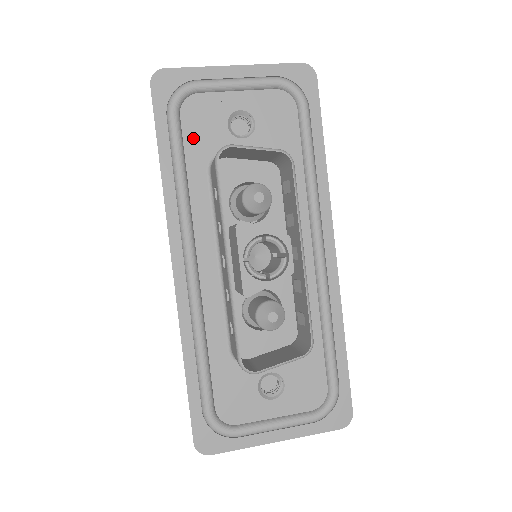
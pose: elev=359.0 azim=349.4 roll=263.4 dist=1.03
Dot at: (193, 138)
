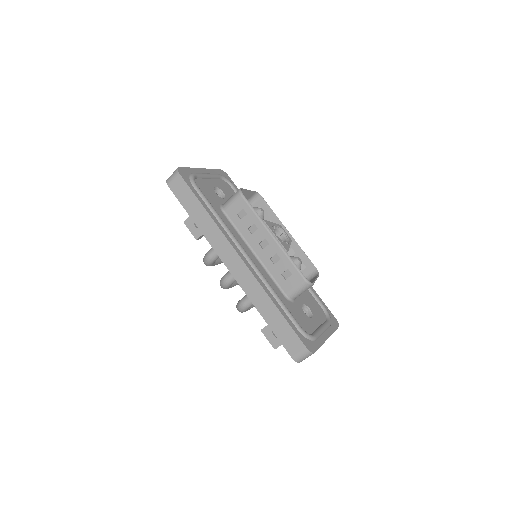
Dot at: (208, 198)
